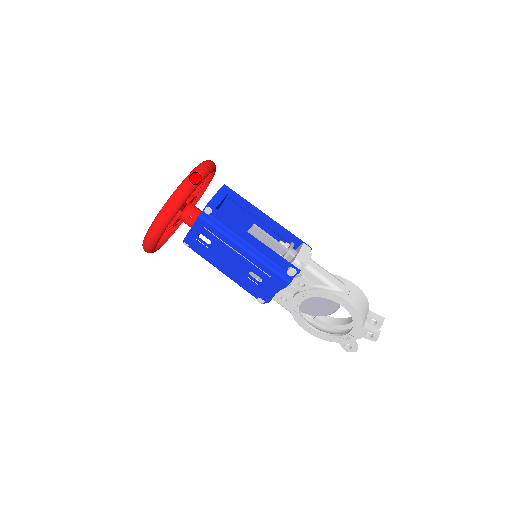
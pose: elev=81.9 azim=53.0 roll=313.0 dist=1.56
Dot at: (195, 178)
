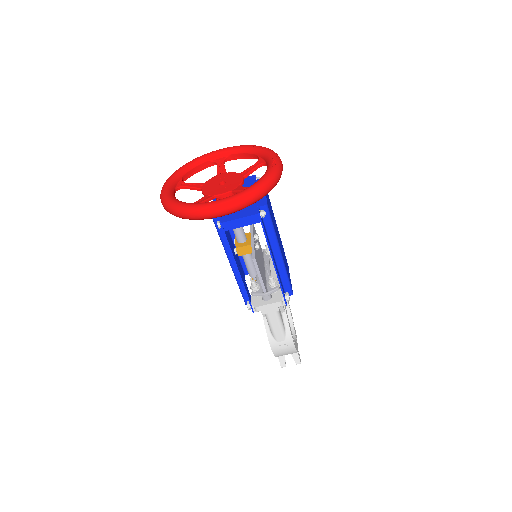
Dot at: (210, 215)
